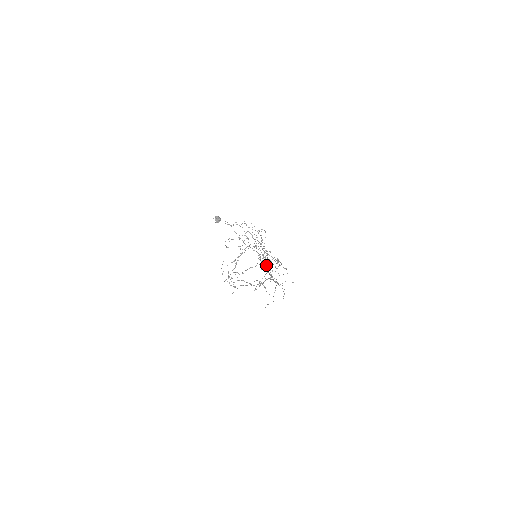
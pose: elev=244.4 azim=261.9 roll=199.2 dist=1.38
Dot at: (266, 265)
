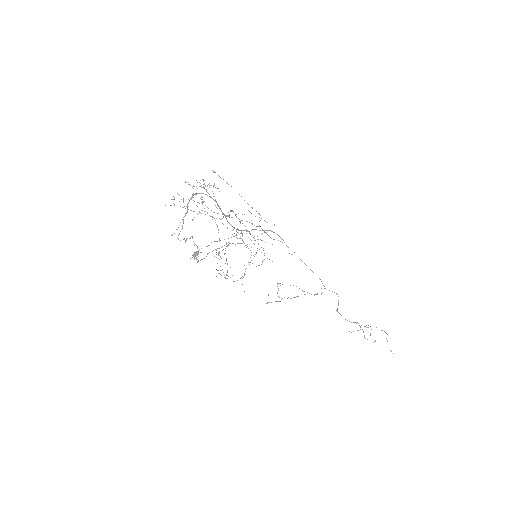
Dot at: occluded
